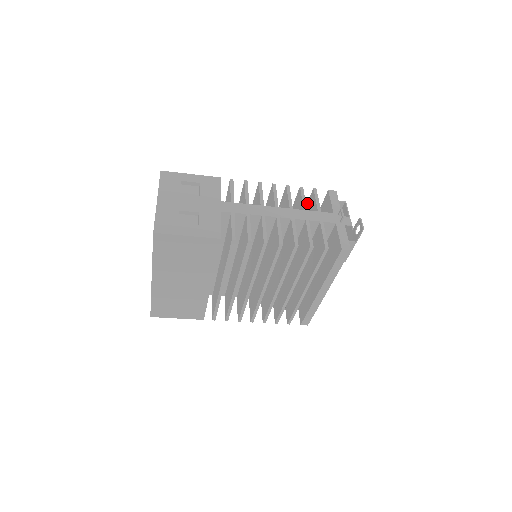
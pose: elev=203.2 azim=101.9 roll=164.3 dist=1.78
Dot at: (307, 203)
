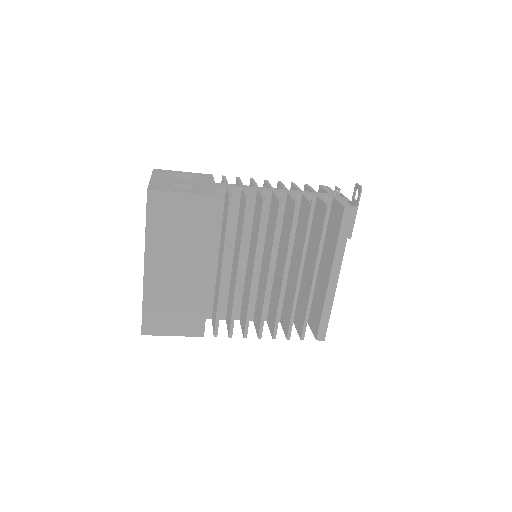
Dot at: occluded
